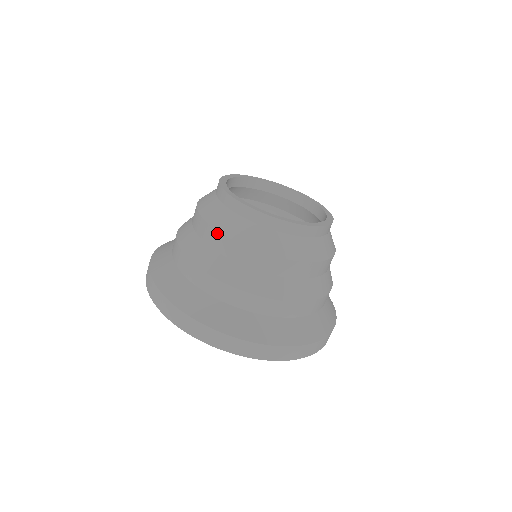
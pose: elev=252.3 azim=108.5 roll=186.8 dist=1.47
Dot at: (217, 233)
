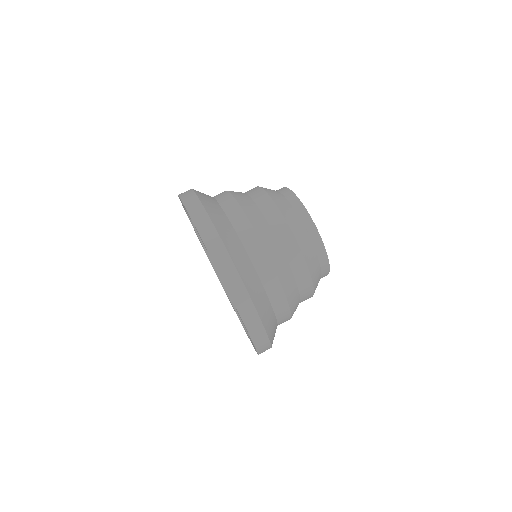
Dot at: (273, 203)
